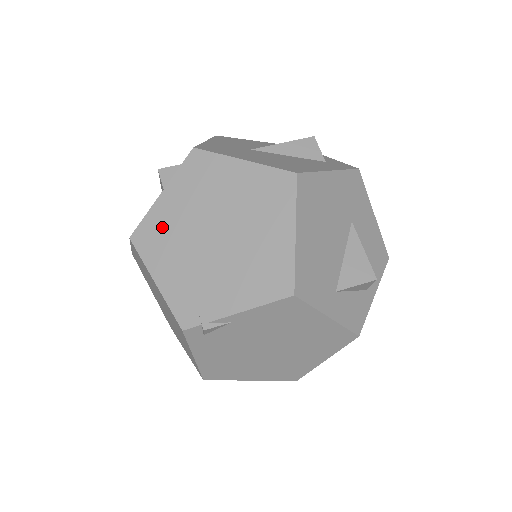
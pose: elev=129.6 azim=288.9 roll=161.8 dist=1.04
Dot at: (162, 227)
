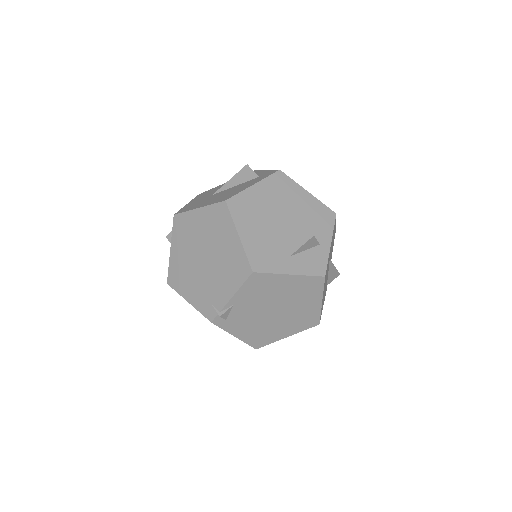
Dot at: (178, 269)
